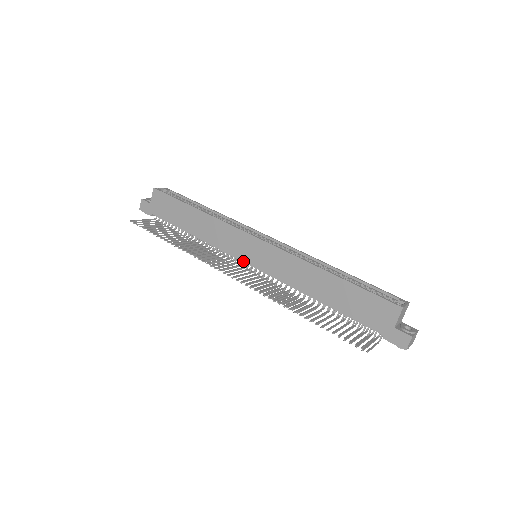
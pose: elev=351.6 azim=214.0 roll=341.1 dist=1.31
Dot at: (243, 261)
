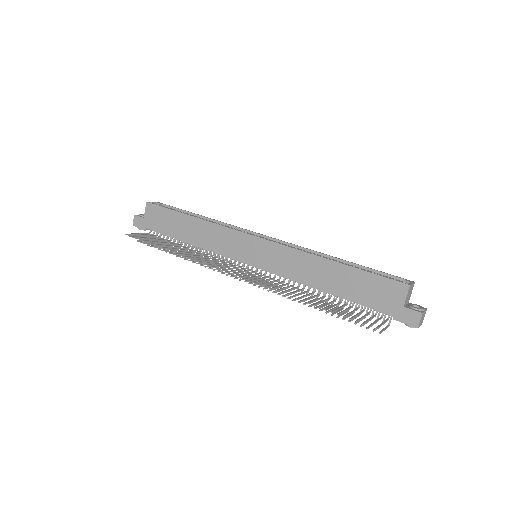
Dot at: (243, 262)
